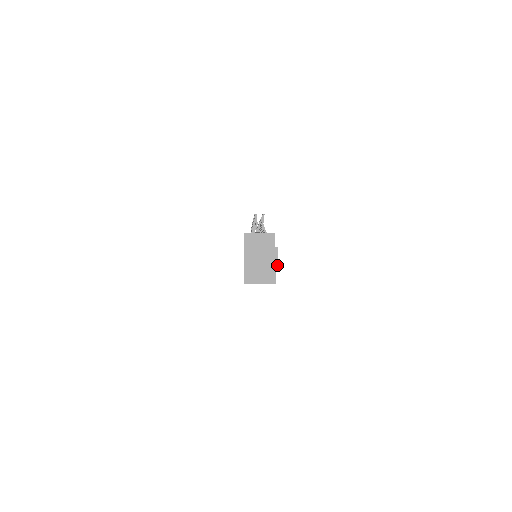
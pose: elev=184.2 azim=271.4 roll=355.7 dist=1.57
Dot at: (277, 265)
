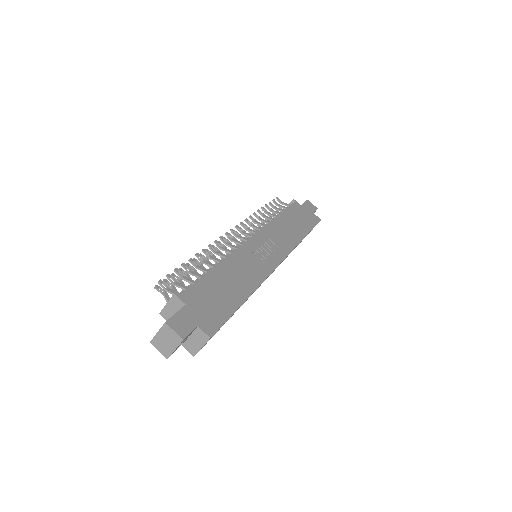
Dot at: (179, 337)
